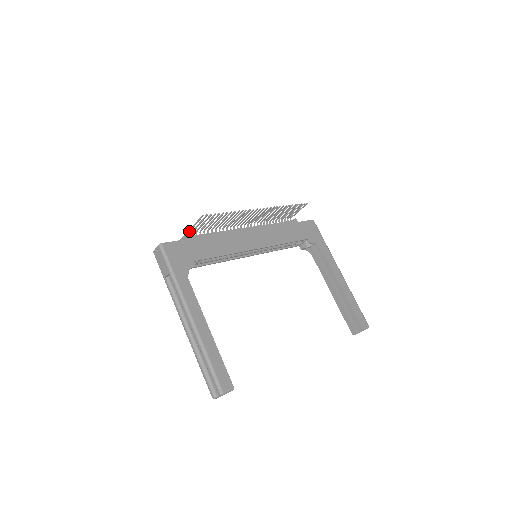
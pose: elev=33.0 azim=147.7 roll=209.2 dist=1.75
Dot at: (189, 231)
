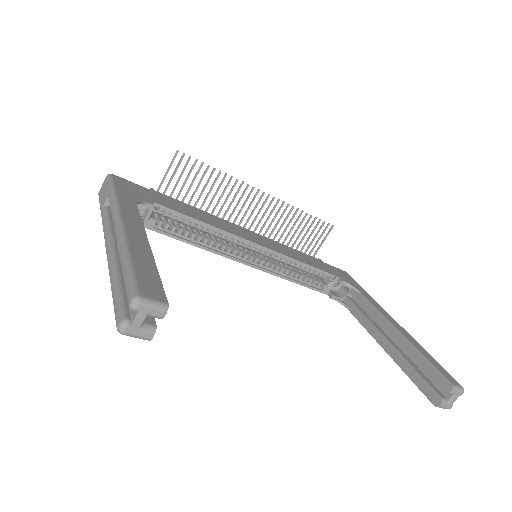
Dot at: (158, 188)
